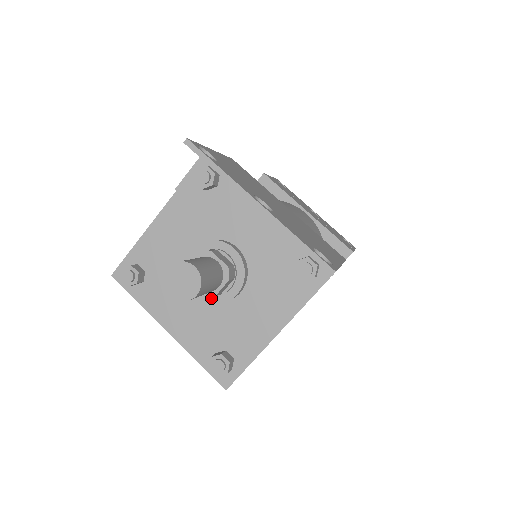
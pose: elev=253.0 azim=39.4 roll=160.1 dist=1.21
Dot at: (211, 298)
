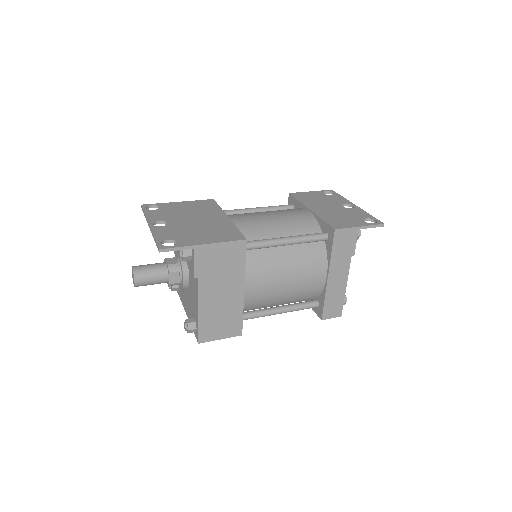
Dot at: (181, 286)
